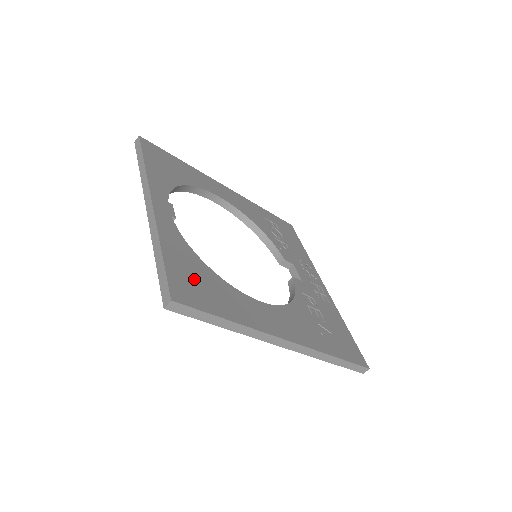
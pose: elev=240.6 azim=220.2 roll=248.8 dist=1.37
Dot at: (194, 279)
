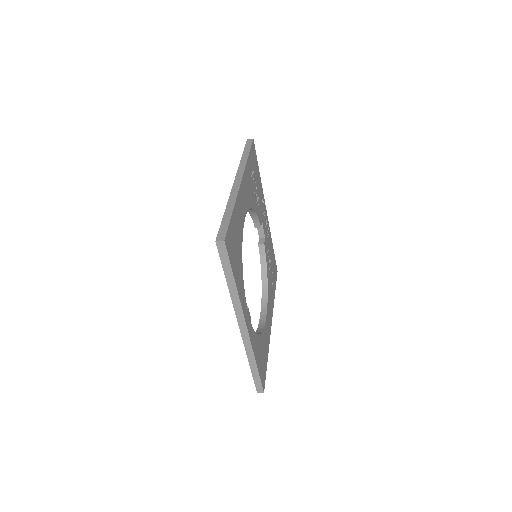
Dot at: (262, 359)
